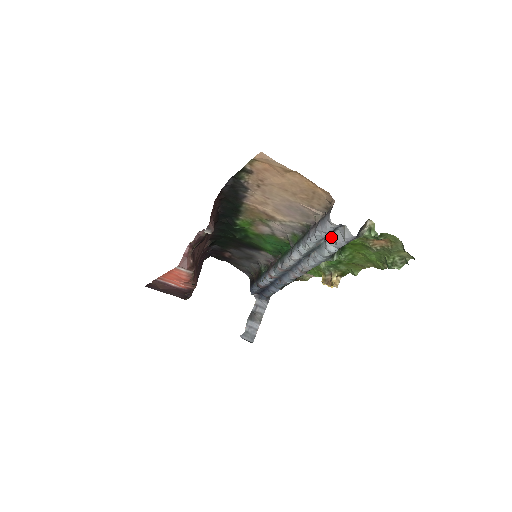
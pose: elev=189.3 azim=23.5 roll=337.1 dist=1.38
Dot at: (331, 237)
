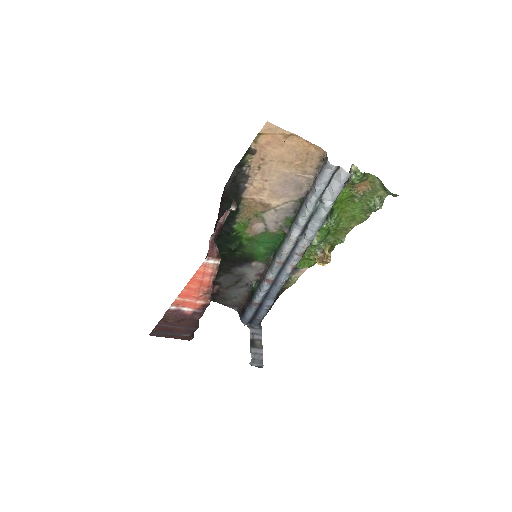
Dot at: (327, 192)
